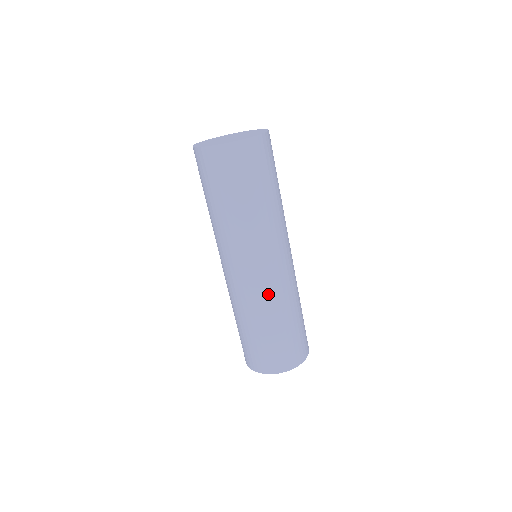
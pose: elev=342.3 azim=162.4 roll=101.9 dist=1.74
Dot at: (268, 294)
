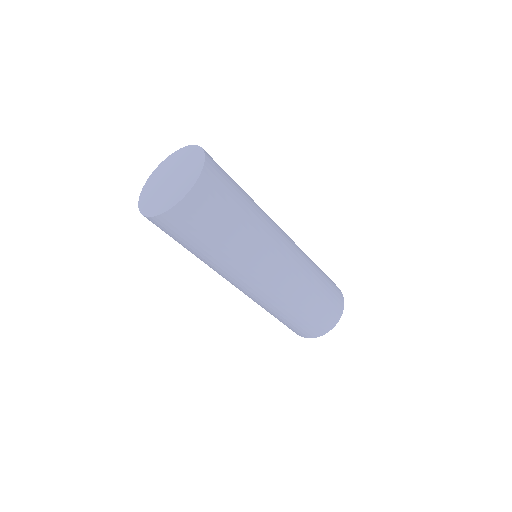
Dot at: (300, 271)
